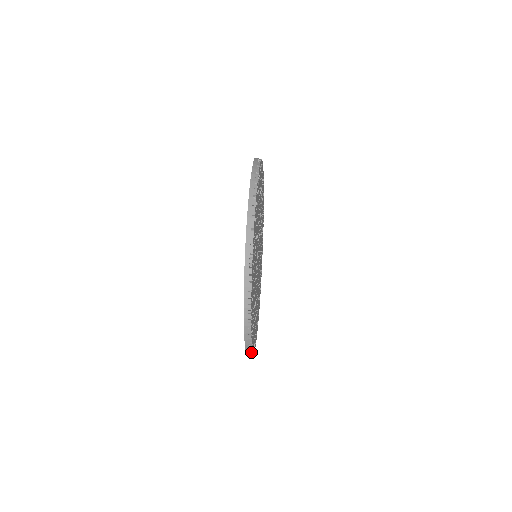
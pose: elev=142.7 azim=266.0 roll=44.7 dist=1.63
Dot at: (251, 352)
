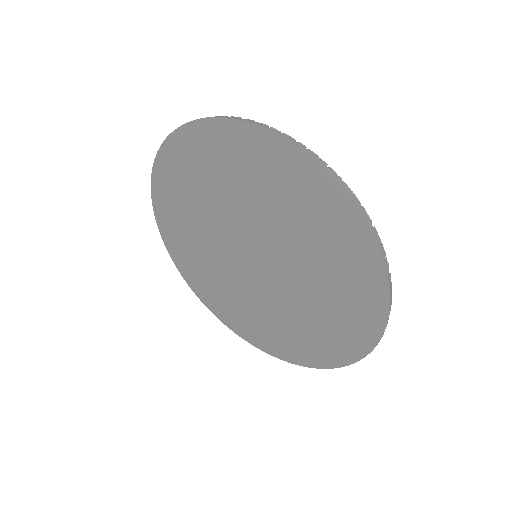
Dot at: occluded
